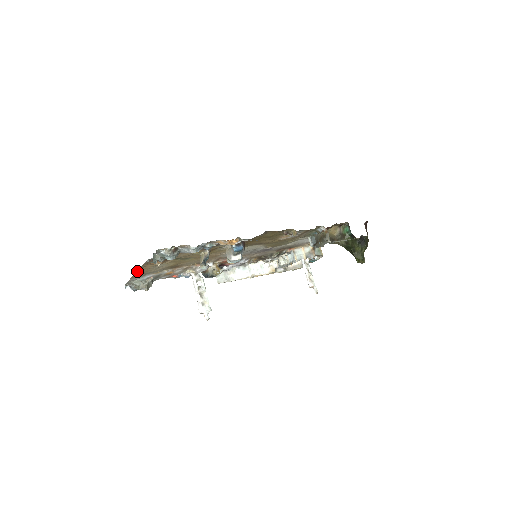
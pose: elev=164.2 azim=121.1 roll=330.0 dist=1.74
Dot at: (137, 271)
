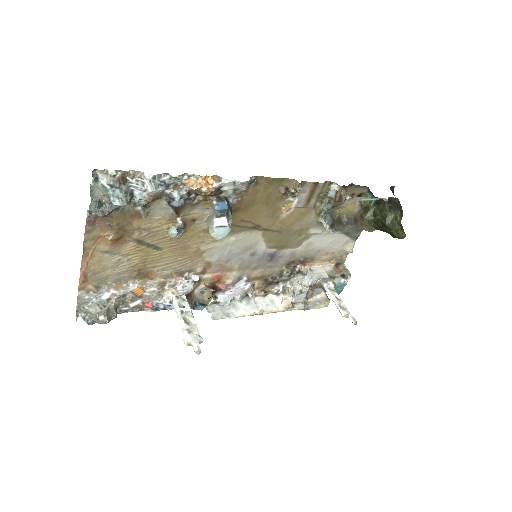
Dot at: (83, 263)
